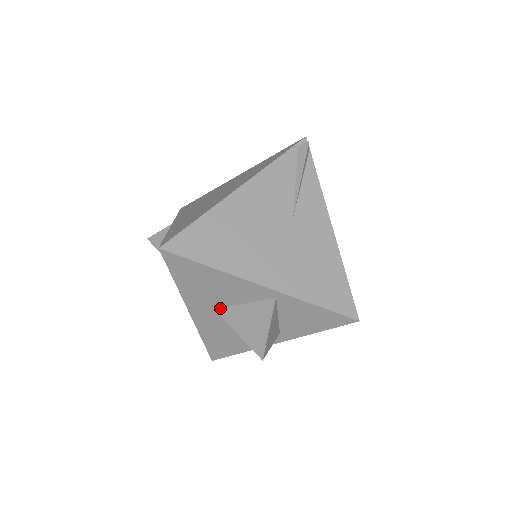
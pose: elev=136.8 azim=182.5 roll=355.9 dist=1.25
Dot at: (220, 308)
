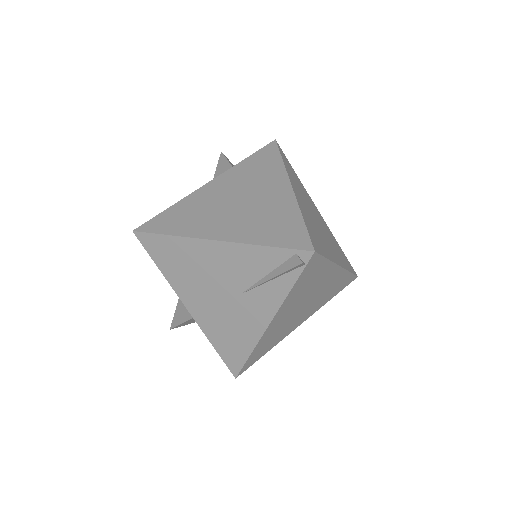
Dot at: occluded
